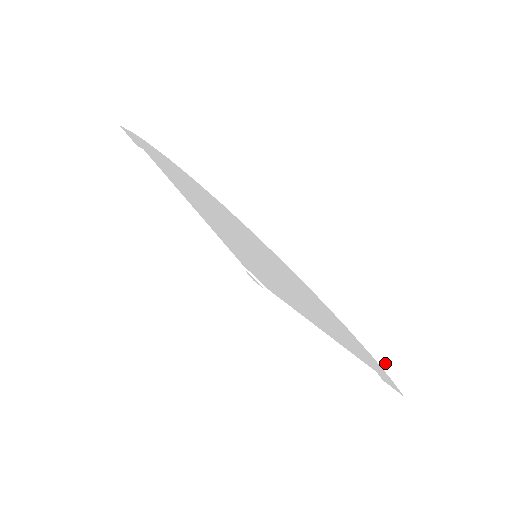
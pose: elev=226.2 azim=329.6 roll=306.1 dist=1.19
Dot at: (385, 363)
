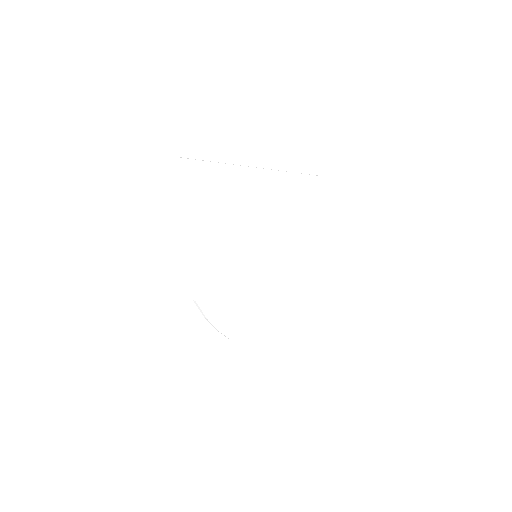
Dot at: occluded
